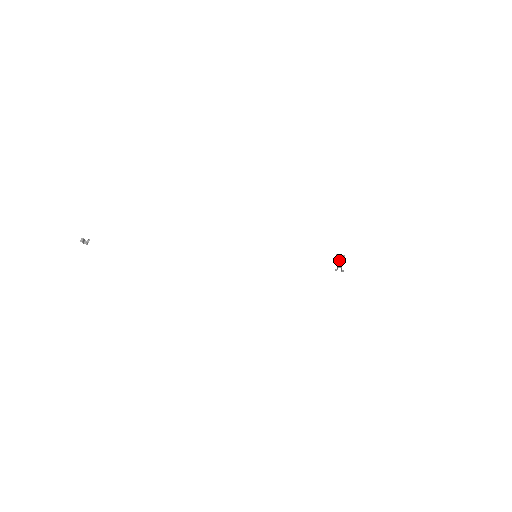
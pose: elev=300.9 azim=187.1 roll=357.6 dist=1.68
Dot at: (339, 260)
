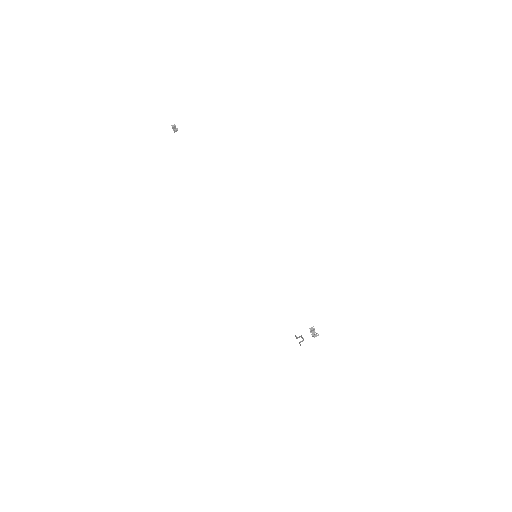
Dot at: occluded
